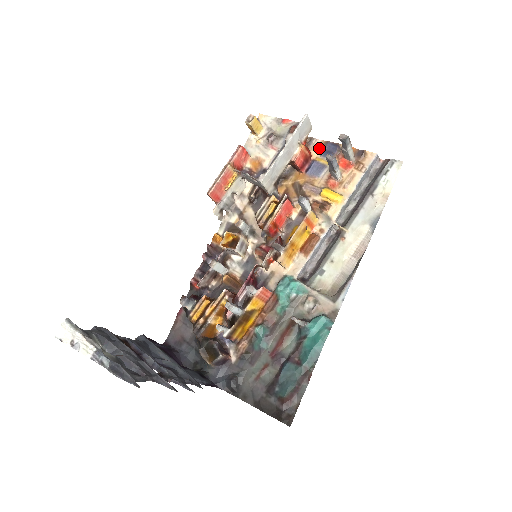
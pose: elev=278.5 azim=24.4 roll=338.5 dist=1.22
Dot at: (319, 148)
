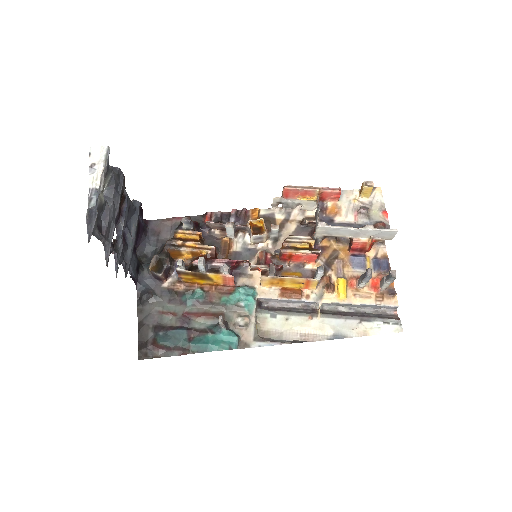
Dot at: (379, 254)
